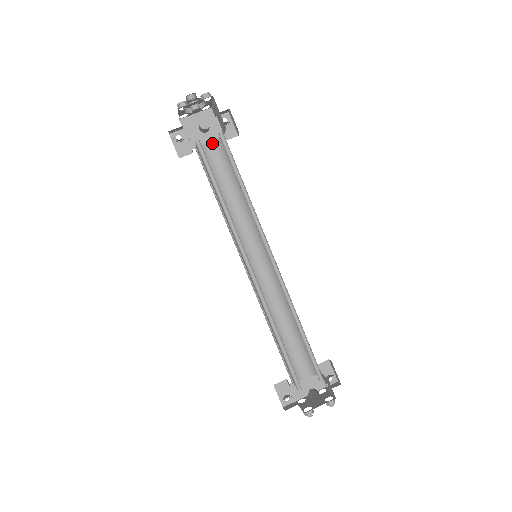
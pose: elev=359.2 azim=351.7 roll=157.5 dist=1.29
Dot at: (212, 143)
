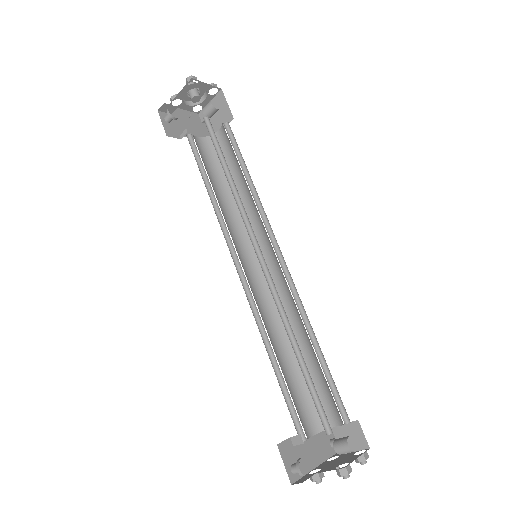
Dot at: (202, 139)
